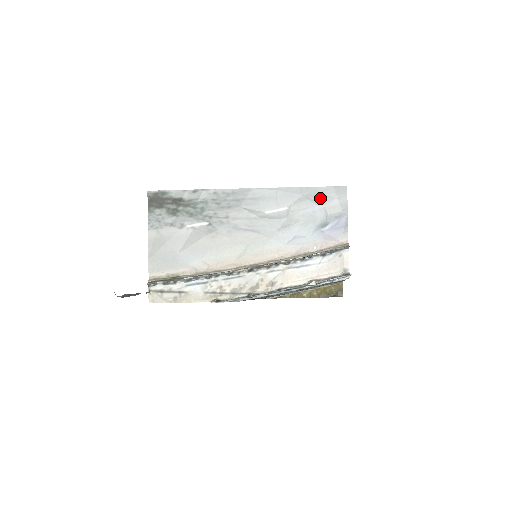
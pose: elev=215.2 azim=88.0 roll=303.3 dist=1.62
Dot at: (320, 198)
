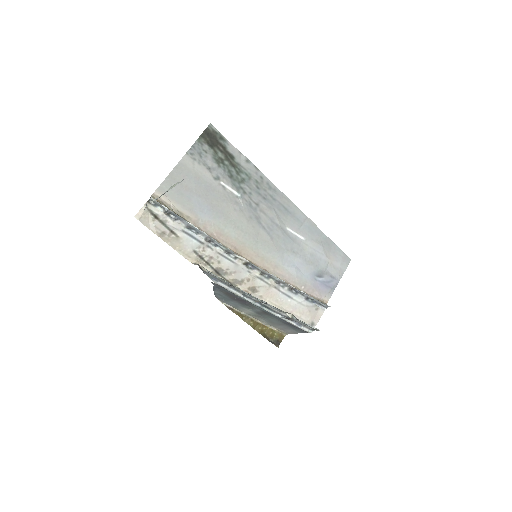
Dot at: (330, 252)
